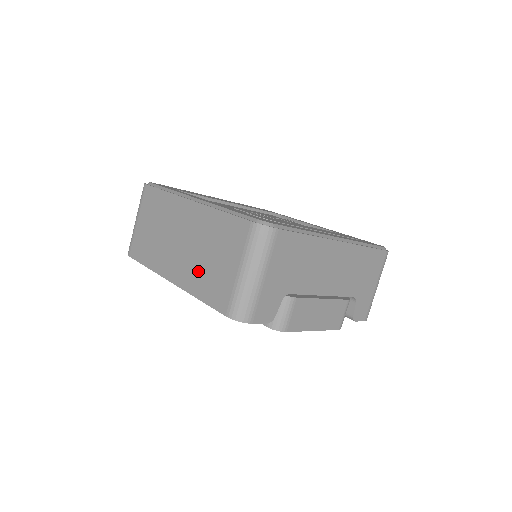
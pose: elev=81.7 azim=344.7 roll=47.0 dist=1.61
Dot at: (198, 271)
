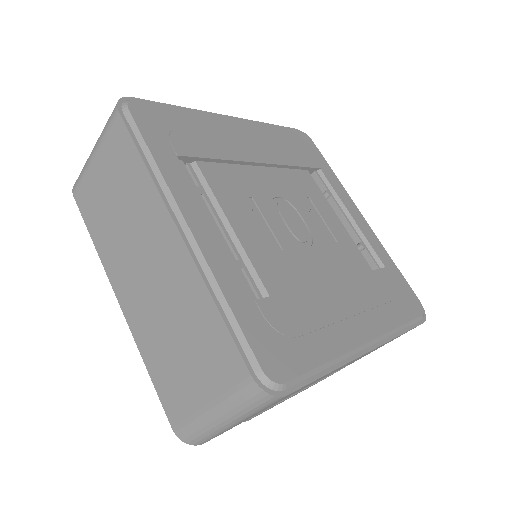
Dot at: (156, 337)
